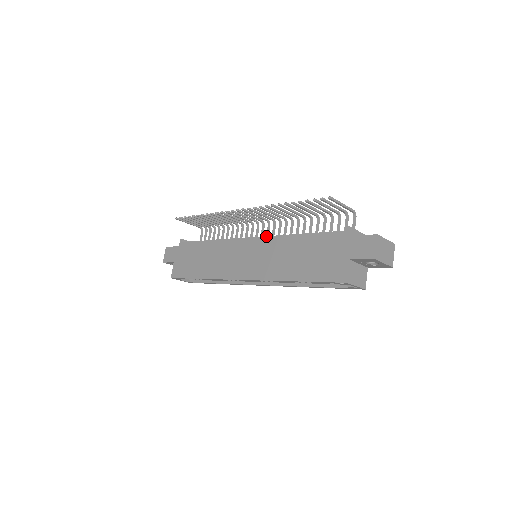
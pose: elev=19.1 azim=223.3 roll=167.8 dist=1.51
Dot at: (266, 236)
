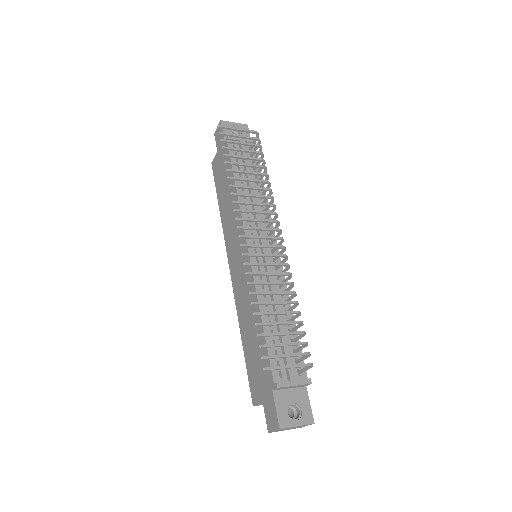
Dot at: occluded
